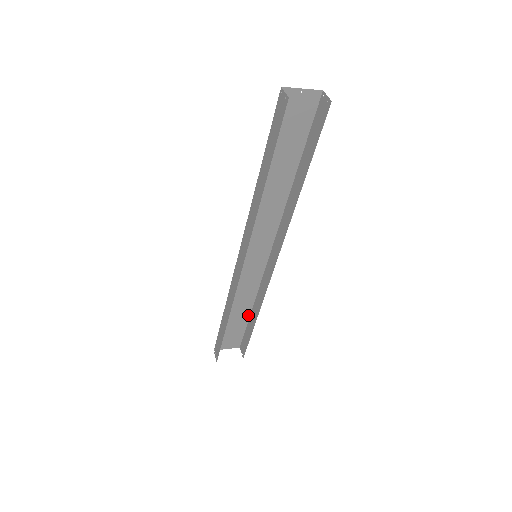
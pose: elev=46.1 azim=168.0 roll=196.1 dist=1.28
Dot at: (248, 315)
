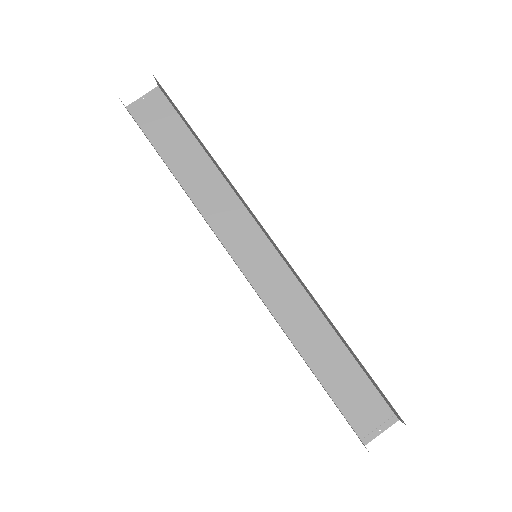
Dot at: (345, 351)
